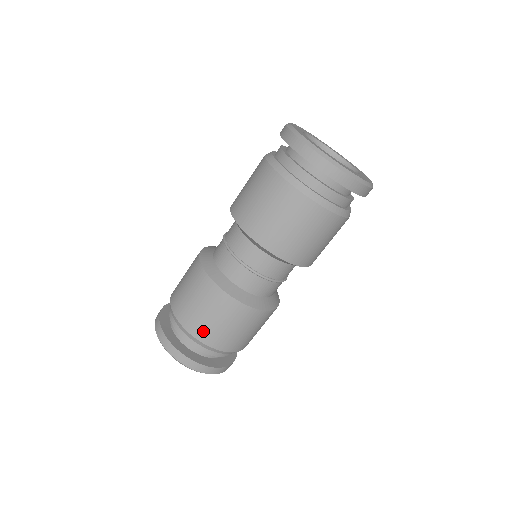
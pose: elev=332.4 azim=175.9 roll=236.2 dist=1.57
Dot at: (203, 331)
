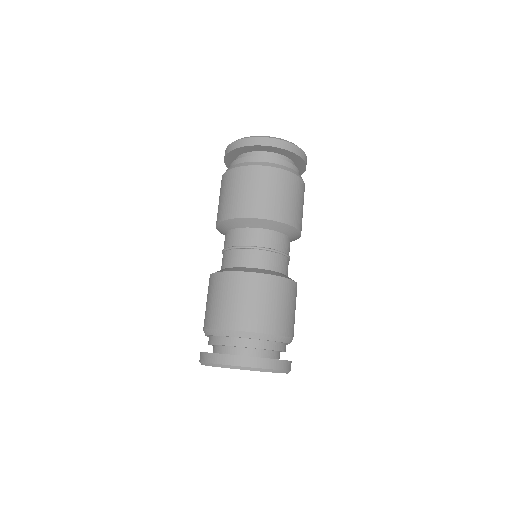
Dot at: (284, 325)
